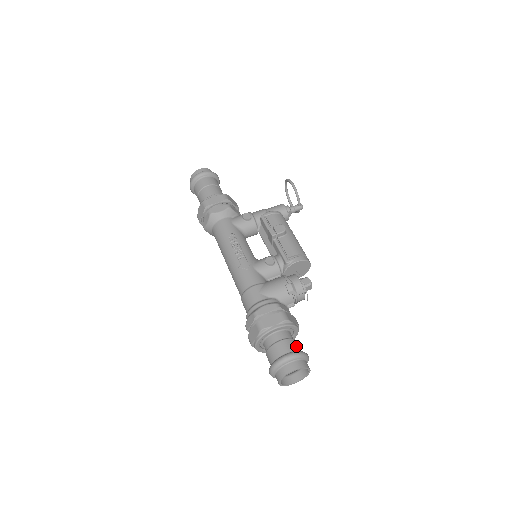
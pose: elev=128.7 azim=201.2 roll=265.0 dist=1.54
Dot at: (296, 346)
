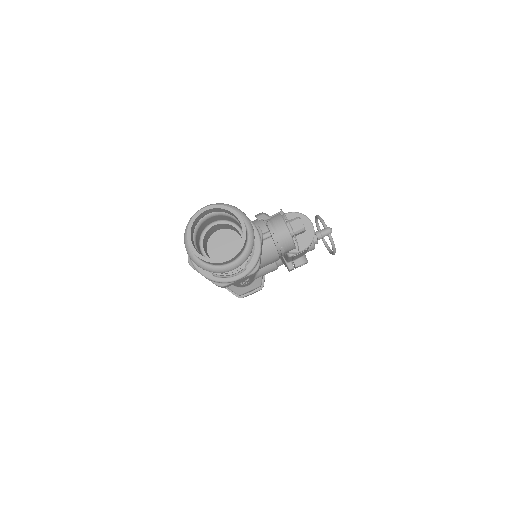
Dot at: occluded
